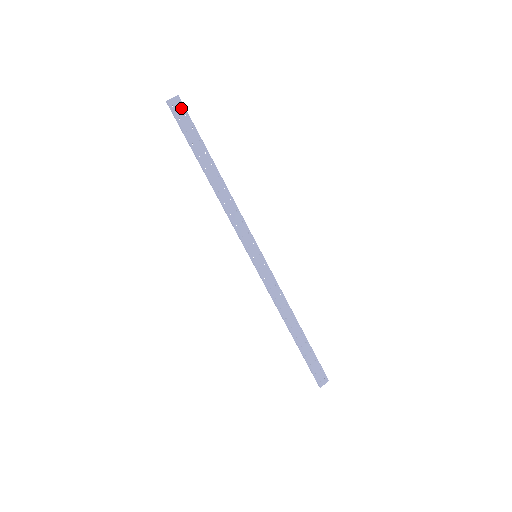
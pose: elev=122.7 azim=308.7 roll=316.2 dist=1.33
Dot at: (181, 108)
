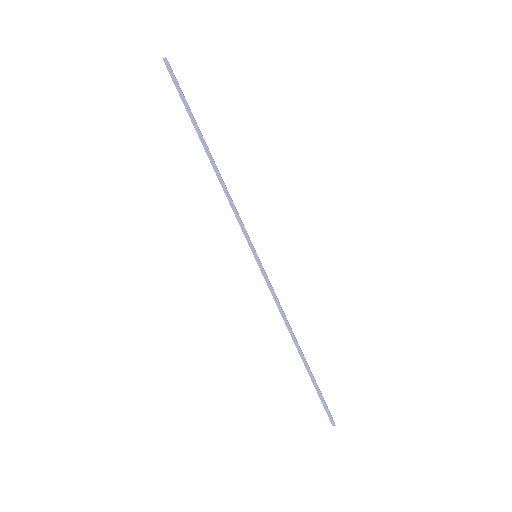
Dot at: occluded
